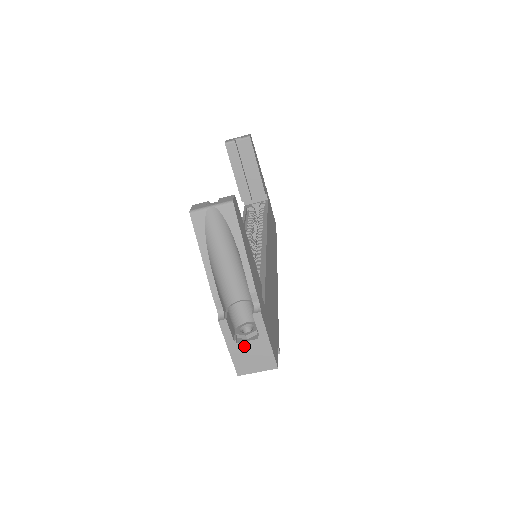
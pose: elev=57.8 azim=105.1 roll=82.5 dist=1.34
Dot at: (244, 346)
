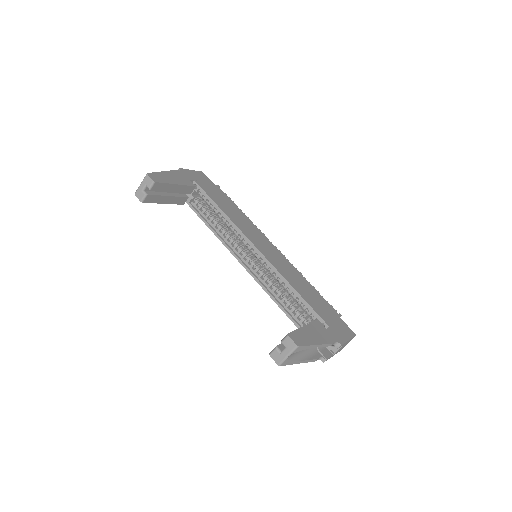
Dot at: (338, 350)
